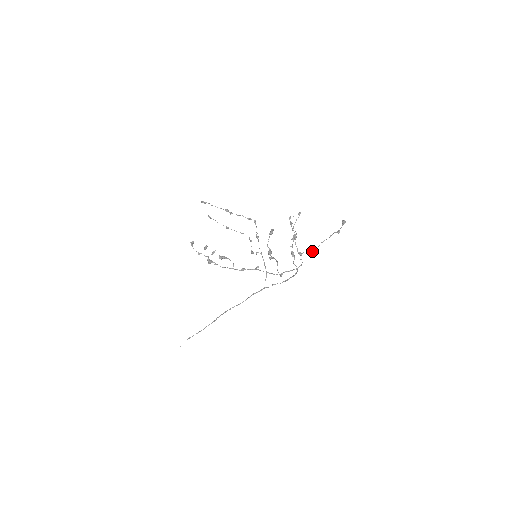
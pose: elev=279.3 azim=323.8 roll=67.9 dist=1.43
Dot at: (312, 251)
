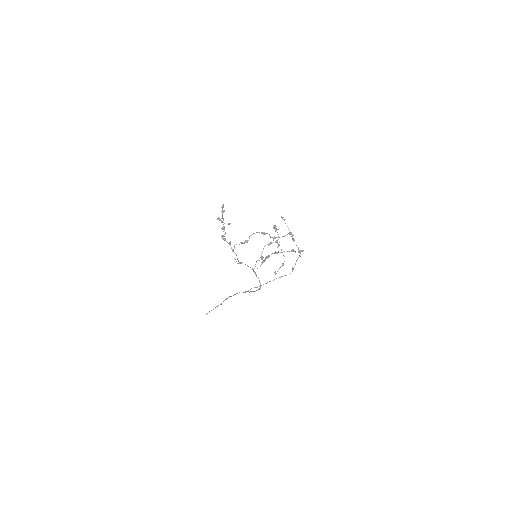
Dot at: (265, 257)
